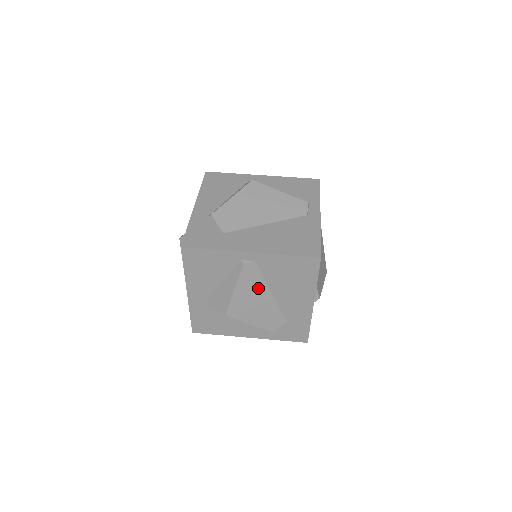
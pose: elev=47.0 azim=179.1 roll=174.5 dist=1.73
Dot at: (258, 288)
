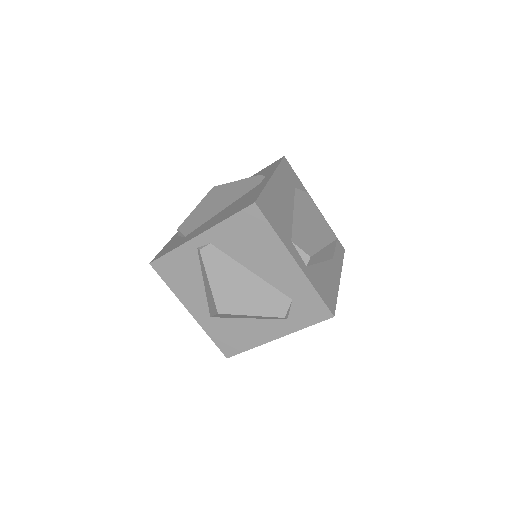
Dot at: (232, 271)
